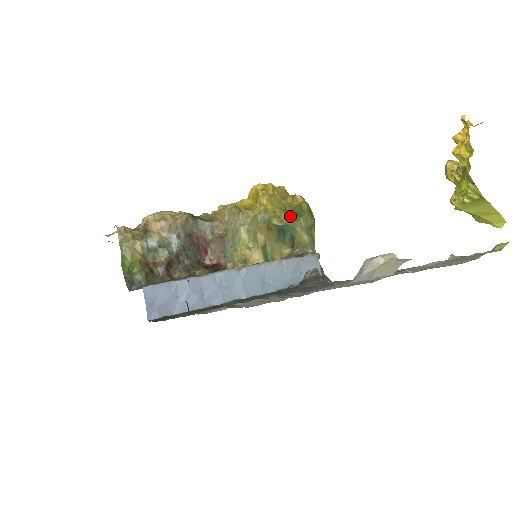
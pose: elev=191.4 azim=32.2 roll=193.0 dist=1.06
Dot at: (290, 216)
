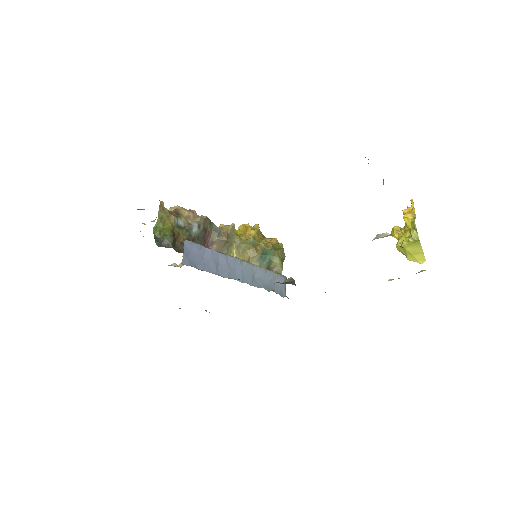
Dot at: (272, 246)
